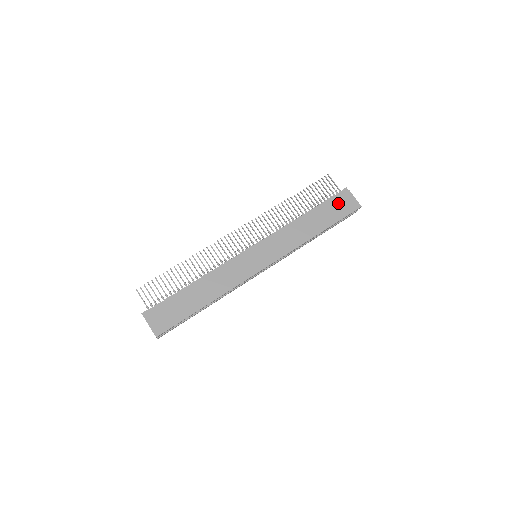
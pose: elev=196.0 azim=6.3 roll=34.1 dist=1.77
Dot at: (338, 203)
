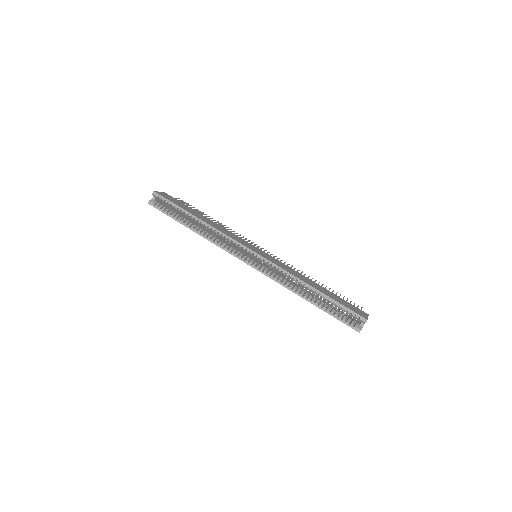
Dot at: (350, 305)
